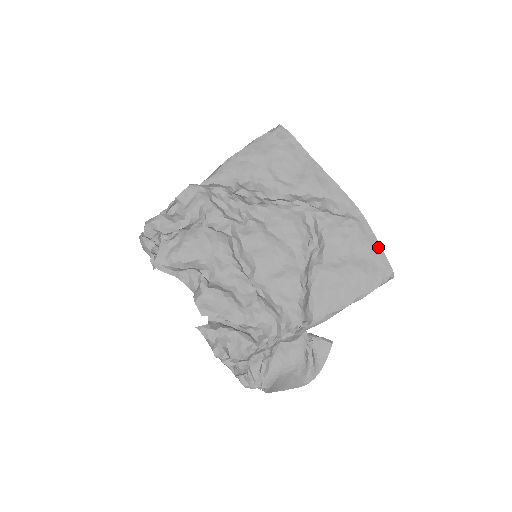
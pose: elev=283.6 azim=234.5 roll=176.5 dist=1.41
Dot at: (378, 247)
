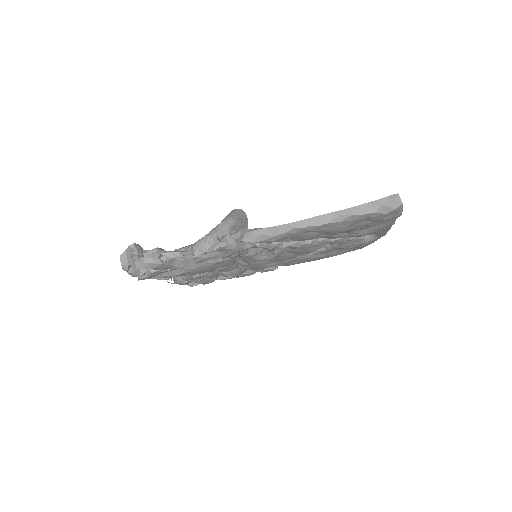
Dot at: (369, 244)
